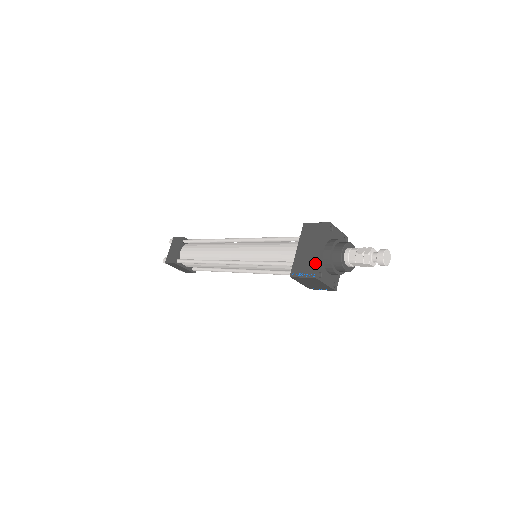
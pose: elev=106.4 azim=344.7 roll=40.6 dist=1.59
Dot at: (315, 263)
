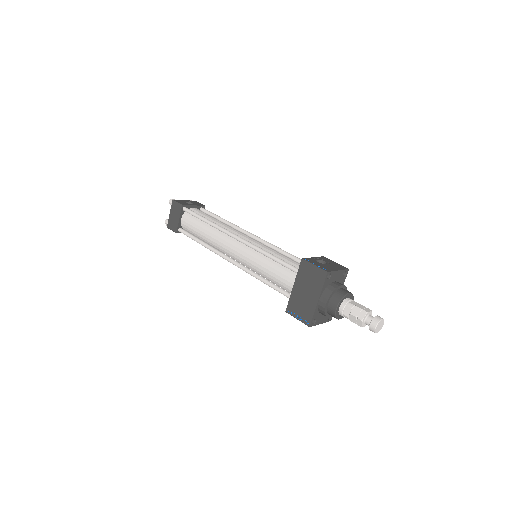
Dot at: (310, 311)
